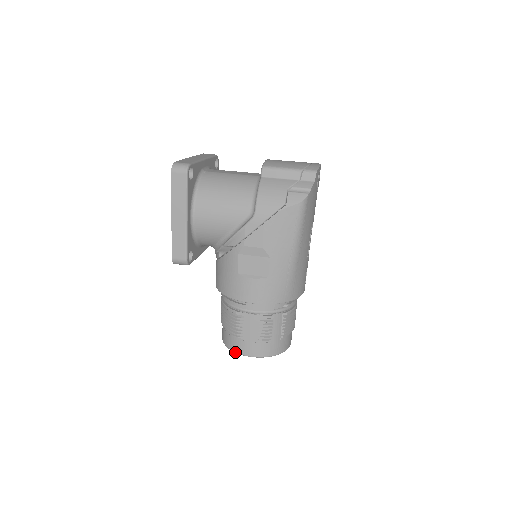
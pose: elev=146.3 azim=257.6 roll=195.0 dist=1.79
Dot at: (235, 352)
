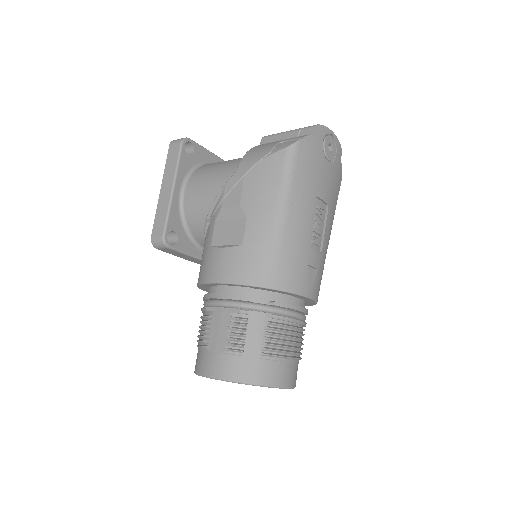
Dot at: (198, 374)
